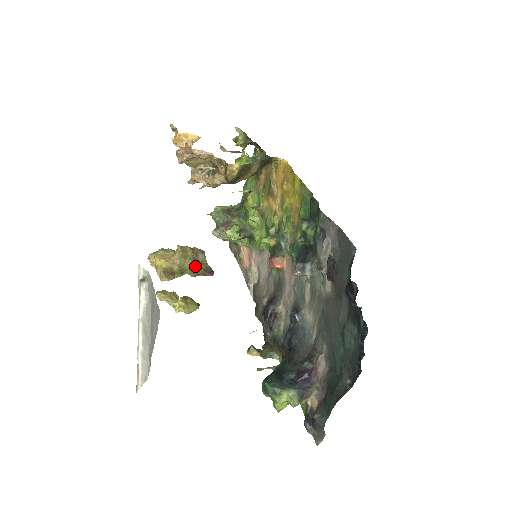
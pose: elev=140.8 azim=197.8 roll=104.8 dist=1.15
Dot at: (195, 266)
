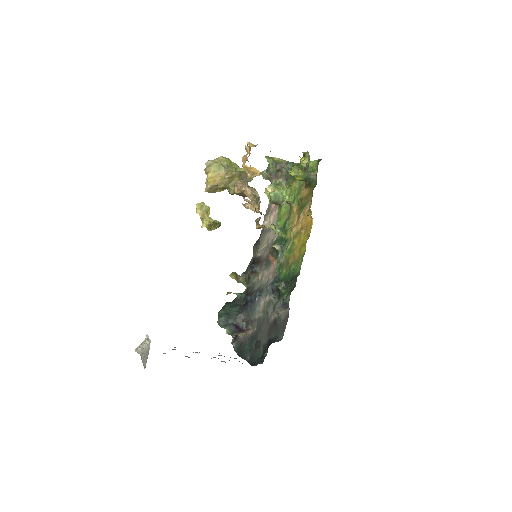
Dot at: (234, 191)
